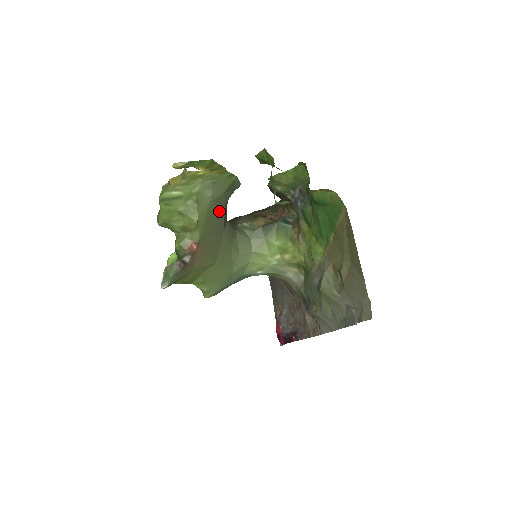
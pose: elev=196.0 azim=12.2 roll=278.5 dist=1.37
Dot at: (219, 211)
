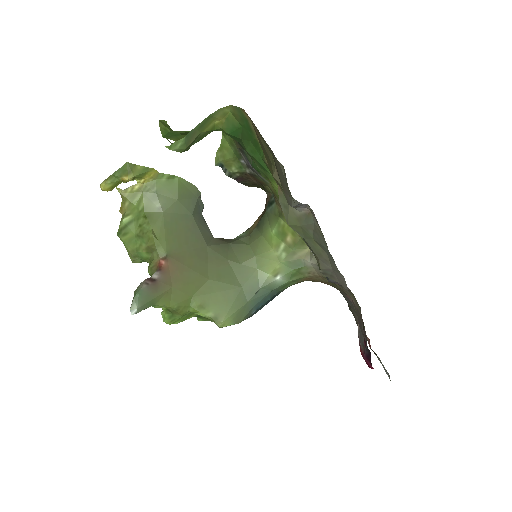
Dot at: (185, 222)
